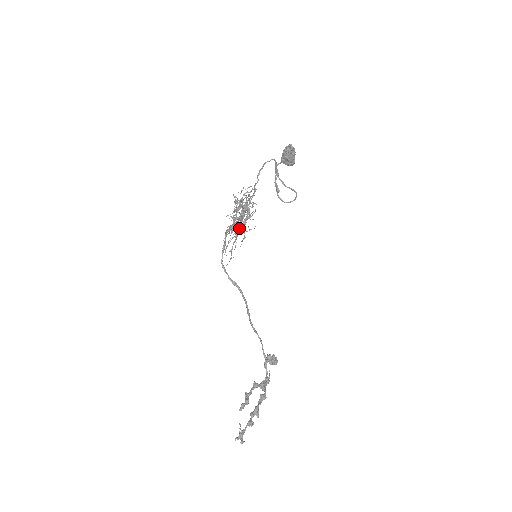
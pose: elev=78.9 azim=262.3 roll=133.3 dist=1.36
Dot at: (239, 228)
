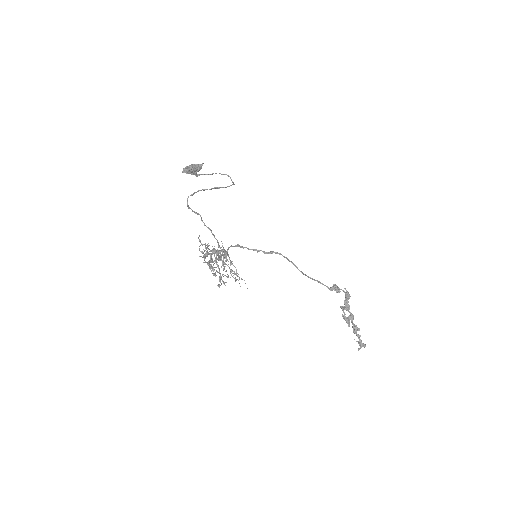
Dot at: occluded
